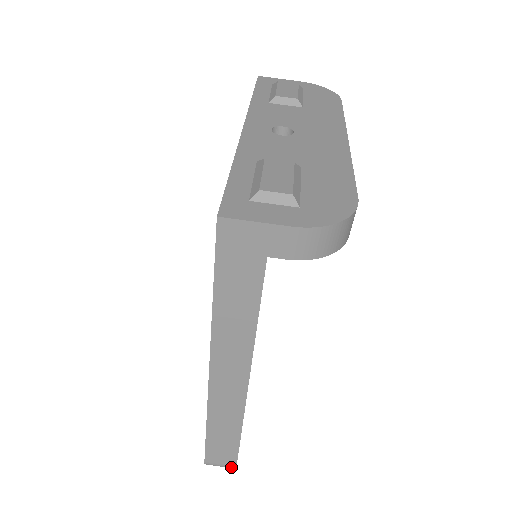
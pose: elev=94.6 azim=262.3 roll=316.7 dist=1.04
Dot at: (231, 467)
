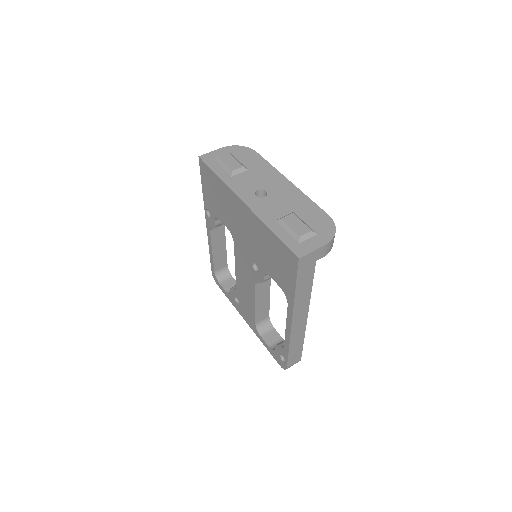
Dot at: occluded
